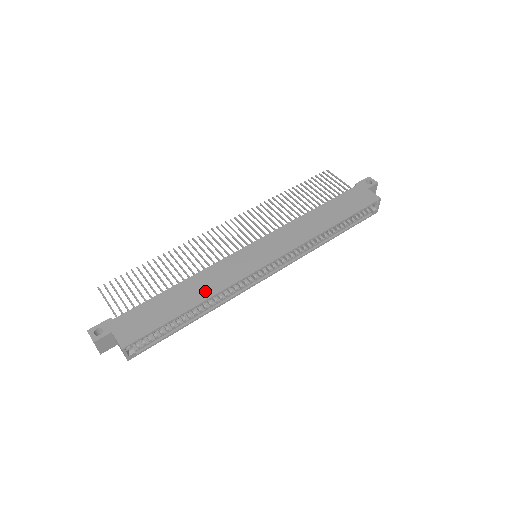
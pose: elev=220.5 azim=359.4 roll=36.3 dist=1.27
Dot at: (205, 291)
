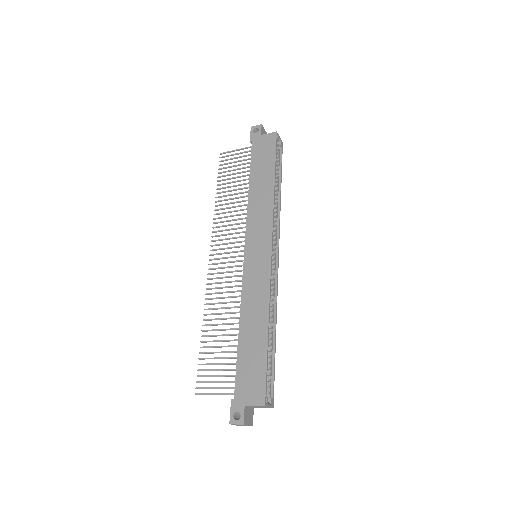
Dot at: (260, 313)
